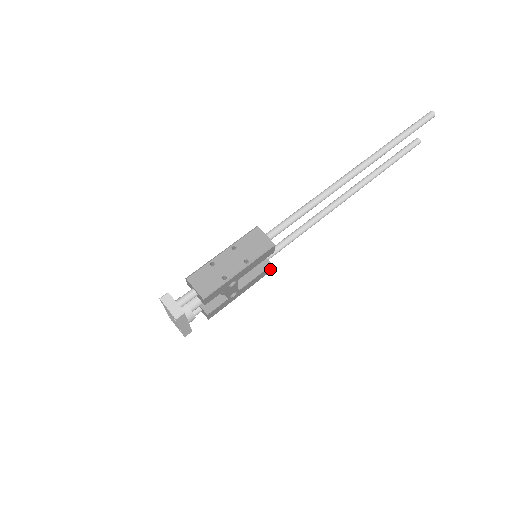
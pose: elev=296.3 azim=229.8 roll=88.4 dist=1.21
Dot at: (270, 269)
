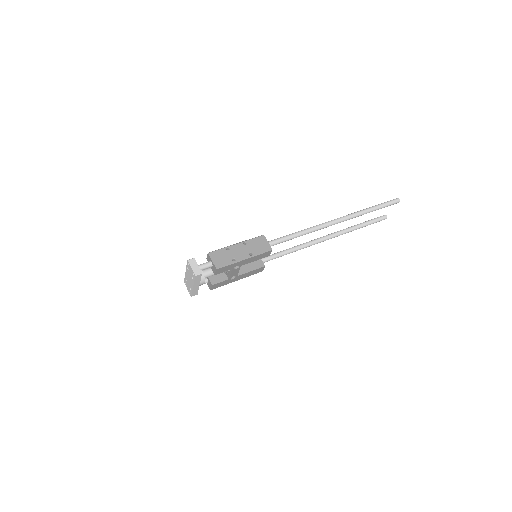
Dot at: (262, 269)
